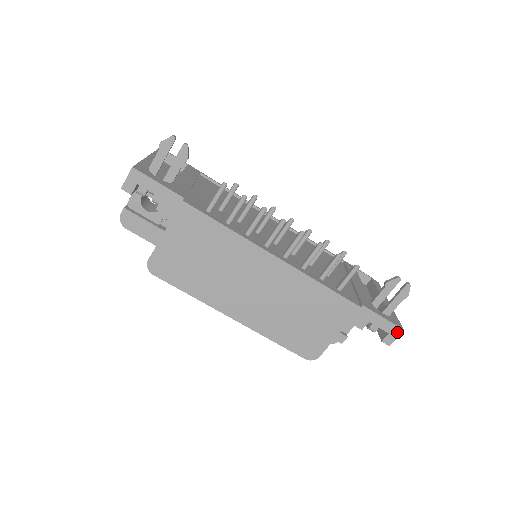
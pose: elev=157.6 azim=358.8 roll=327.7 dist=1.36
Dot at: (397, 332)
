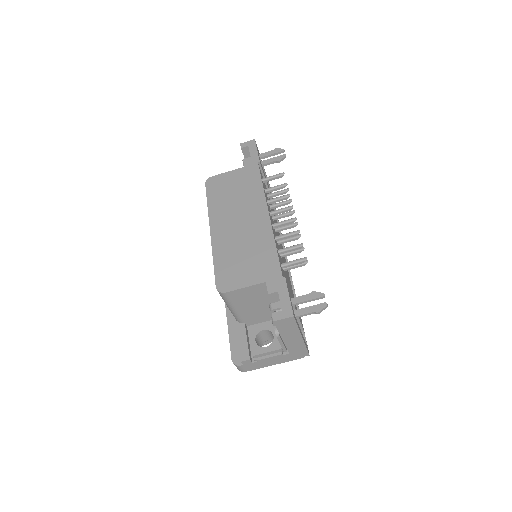
Dot at: (288, 314)
